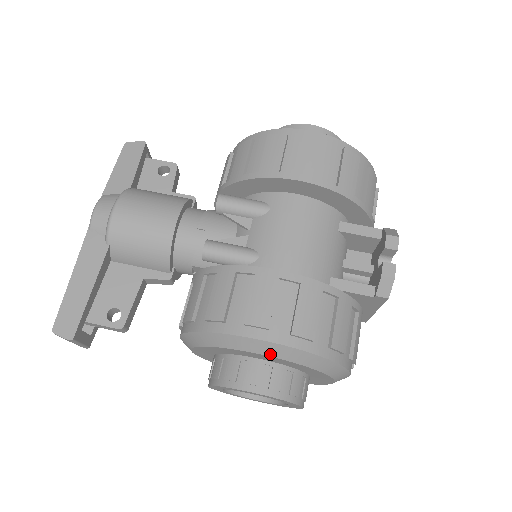
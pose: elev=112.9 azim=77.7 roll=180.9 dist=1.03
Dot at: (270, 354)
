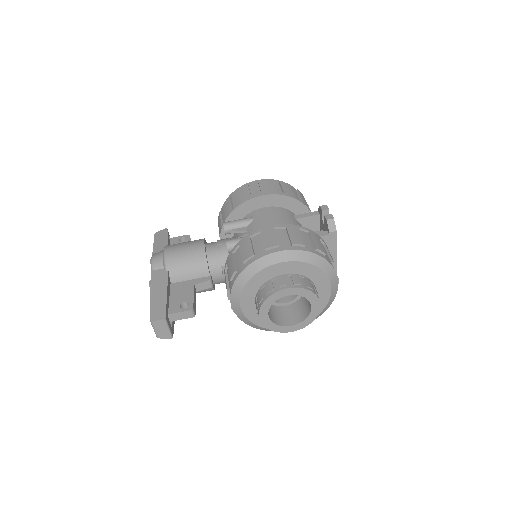
Dot at: (286, 260)
